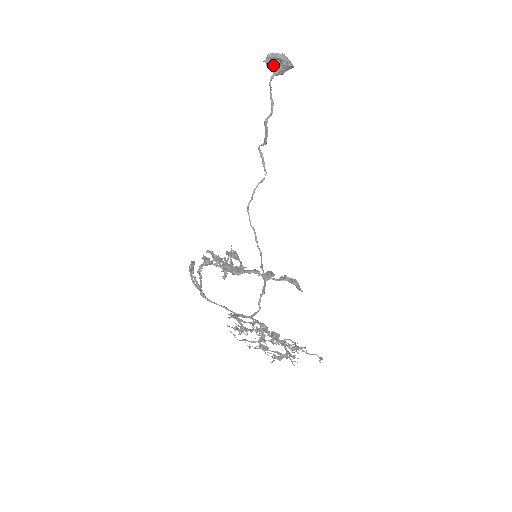
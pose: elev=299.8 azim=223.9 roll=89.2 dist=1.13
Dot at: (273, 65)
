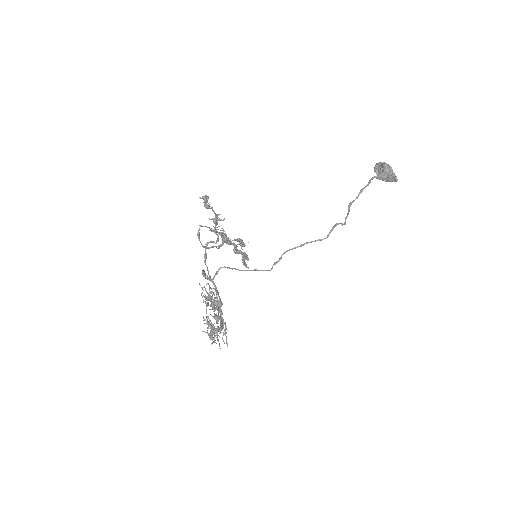
Dot at: (378, 171)
